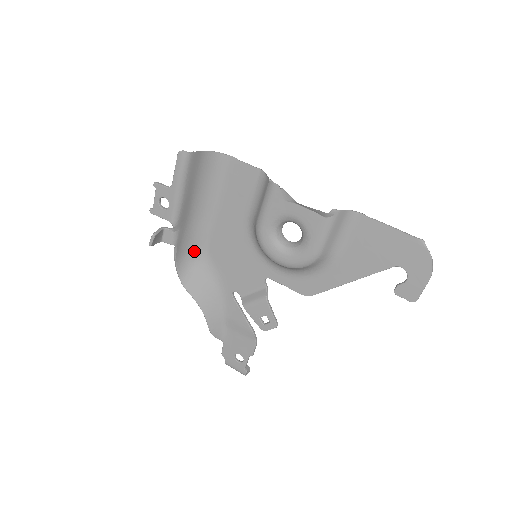
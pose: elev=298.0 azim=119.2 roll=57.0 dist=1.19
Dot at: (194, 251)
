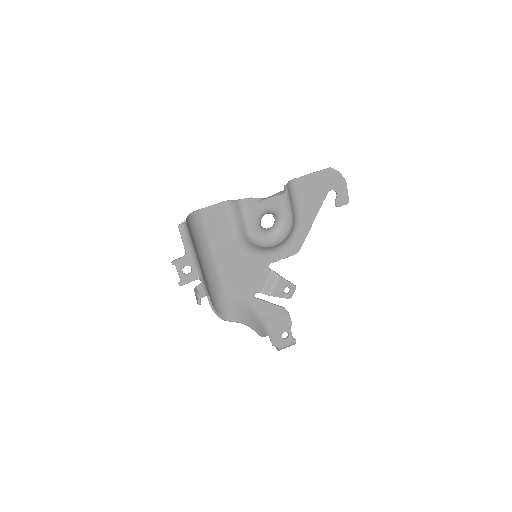
Dot at: (215, 292)
